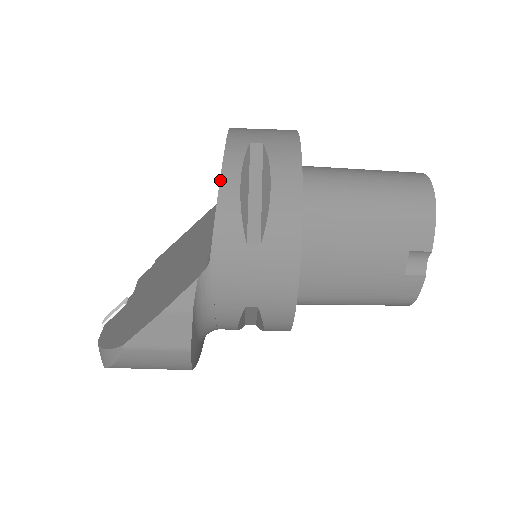
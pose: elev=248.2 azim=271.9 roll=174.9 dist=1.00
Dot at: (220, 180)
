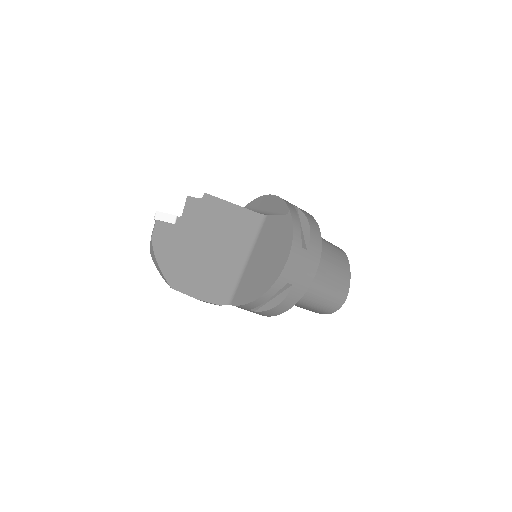
Dot at: (259, 298)
